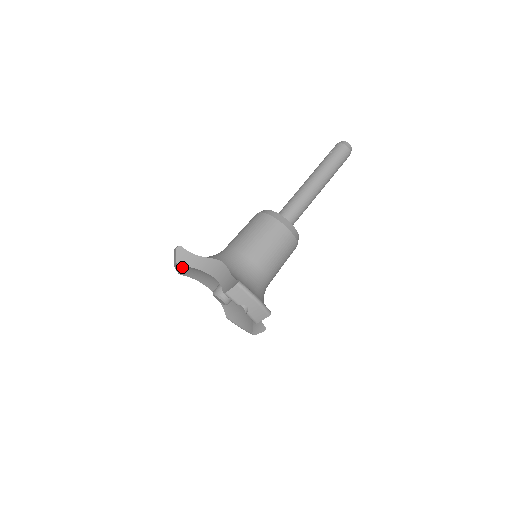
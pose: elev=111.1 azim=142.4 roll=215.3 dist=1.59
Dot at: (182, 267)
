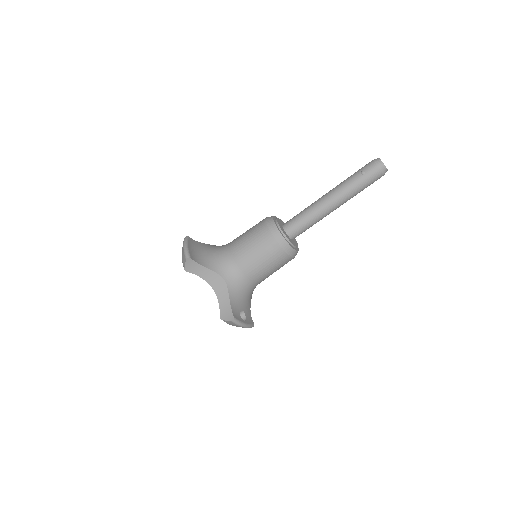
Dot at: occluded
